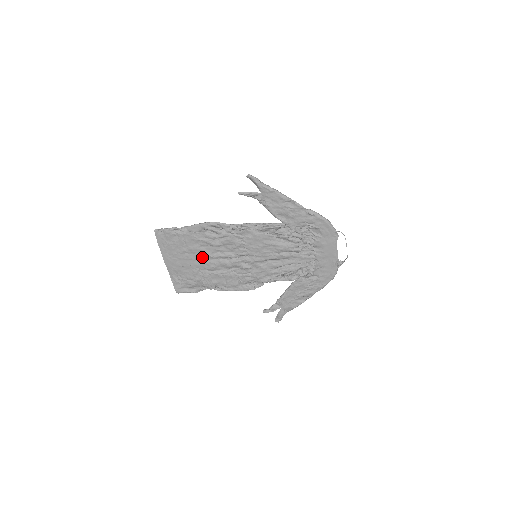
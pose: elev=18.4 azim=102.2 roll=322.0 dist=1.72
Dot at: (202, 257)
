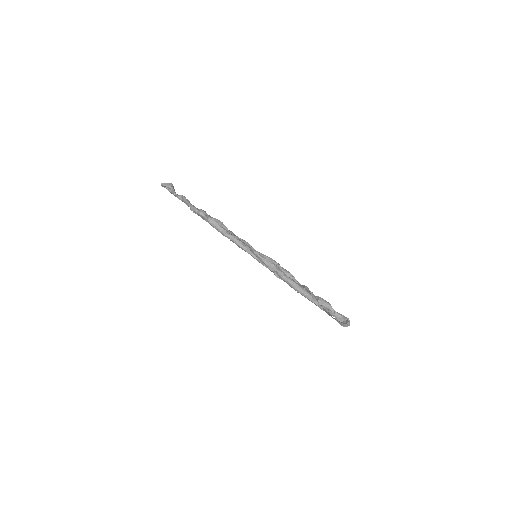
Dot at: occluded
